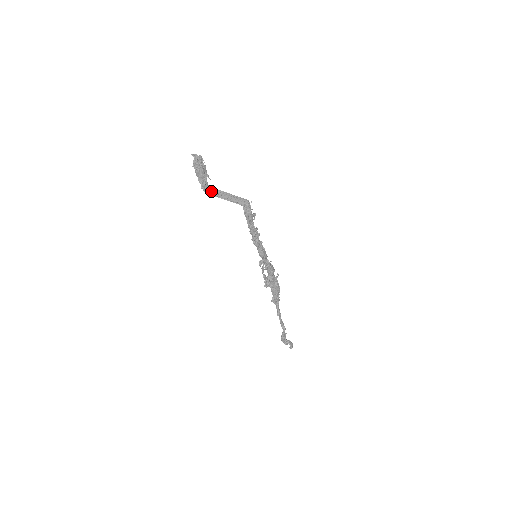
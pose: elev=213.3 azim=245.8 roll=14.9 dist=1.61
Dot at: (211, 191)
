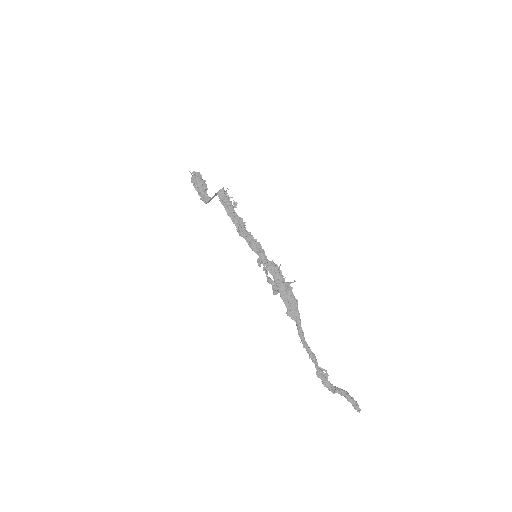
Dot at: occluded
